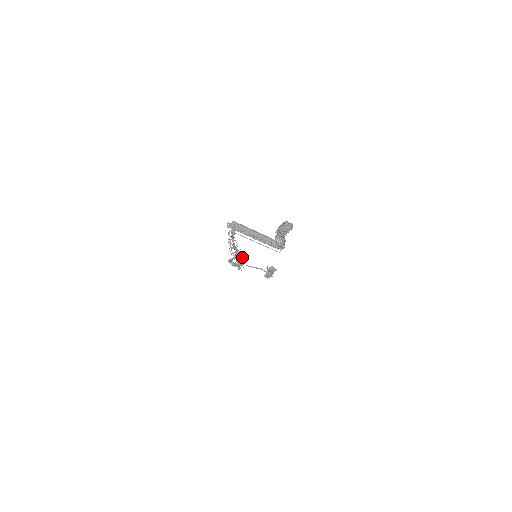
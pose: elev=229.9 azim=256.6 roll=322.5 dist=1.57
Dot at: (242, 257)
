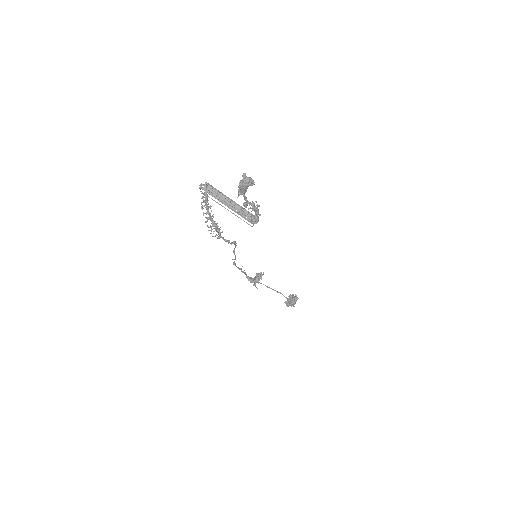
Dot at: (231, 244)
